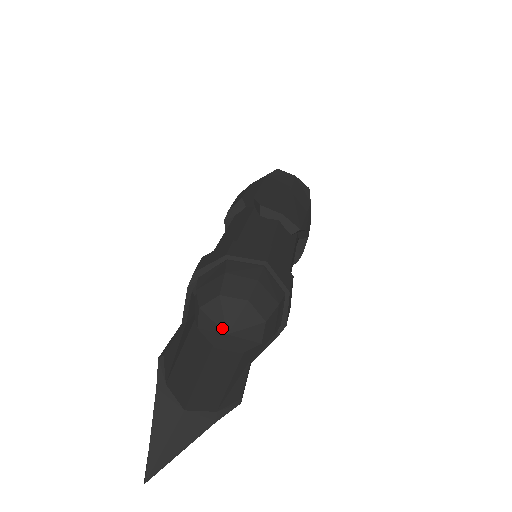
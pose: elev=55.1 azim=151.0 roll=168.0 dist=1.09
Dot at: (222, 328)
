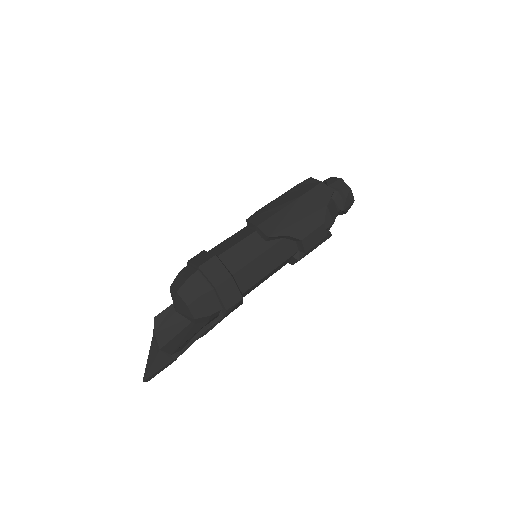
Dot at: (174, 307)
